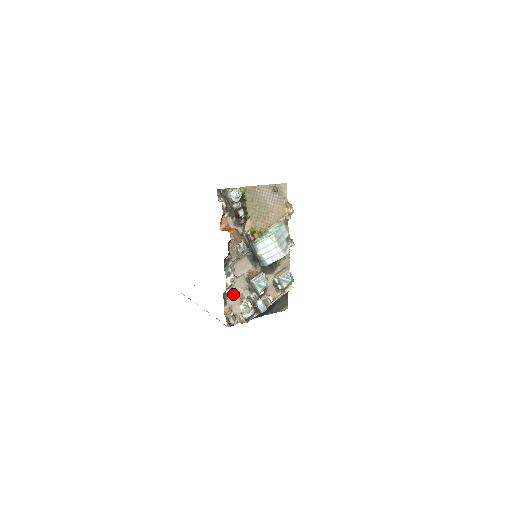
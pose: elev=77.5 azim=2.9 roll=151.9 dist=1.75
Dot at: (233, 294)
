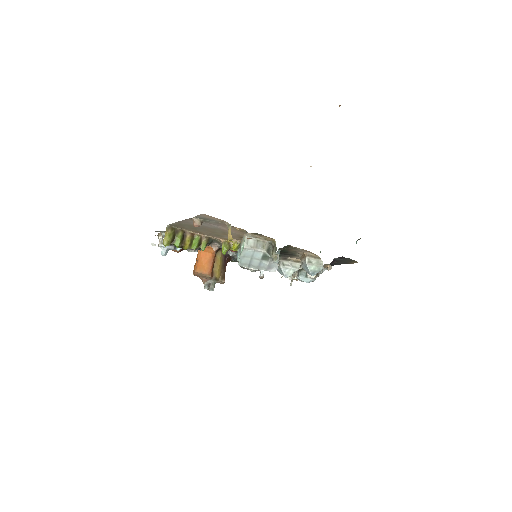
Dot at: occluded
